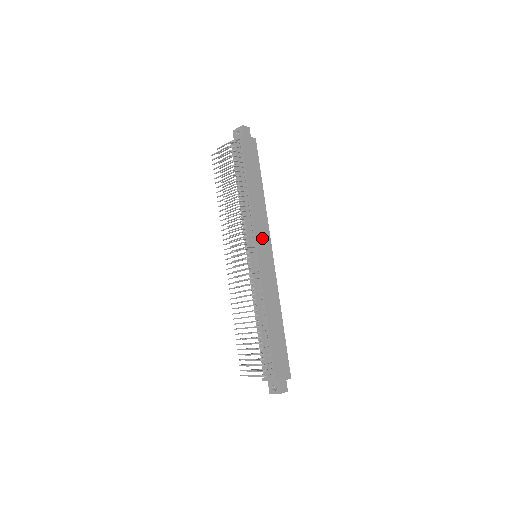
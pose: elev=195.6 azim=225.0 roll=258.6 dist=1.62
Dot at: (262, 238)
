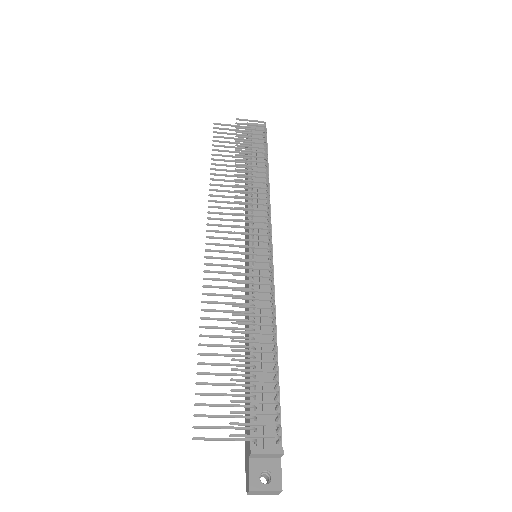
Dot at: occluded
